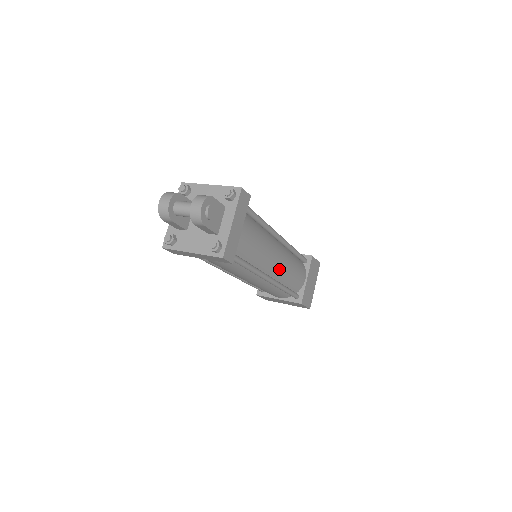
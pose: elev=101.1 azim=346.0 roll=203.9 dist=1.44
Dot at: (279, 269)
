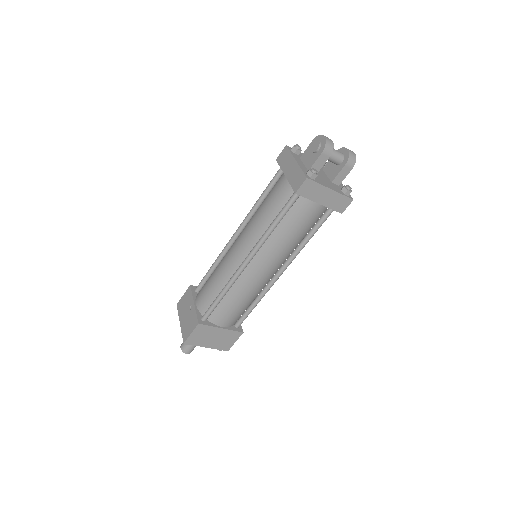
Dot at: occluded
